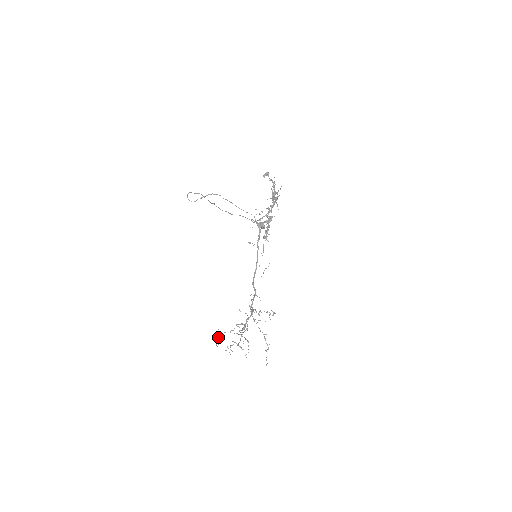
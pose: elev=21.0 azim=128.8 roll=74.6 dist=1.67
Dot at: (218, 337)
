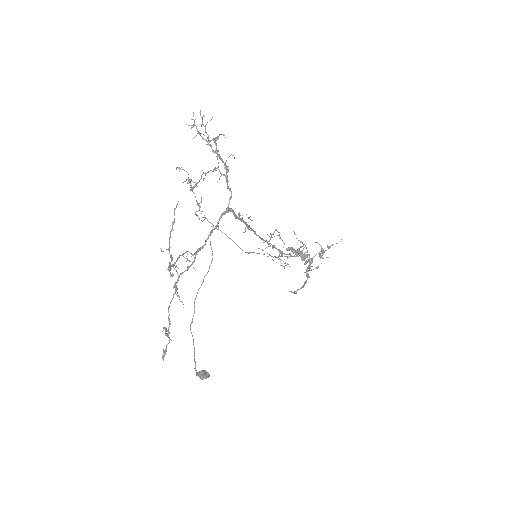
Dot at: occluded
